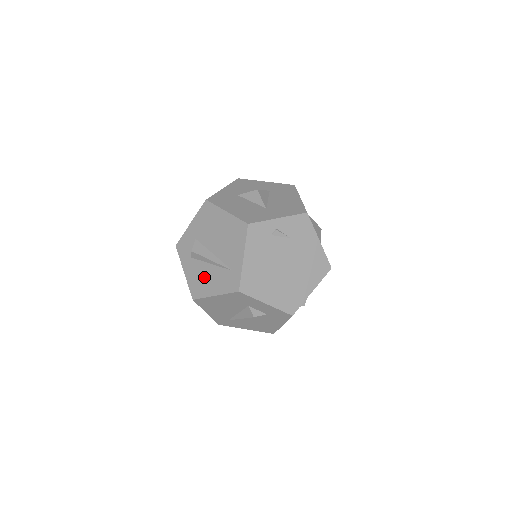
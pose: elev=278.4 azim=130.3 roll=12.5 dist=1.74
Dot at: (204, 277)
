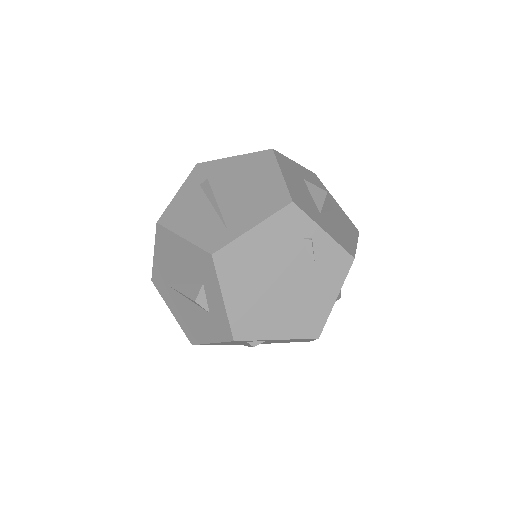
Dot at: (192, 212)
